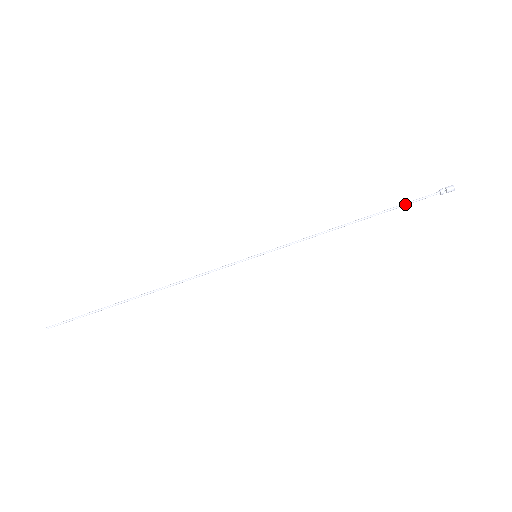
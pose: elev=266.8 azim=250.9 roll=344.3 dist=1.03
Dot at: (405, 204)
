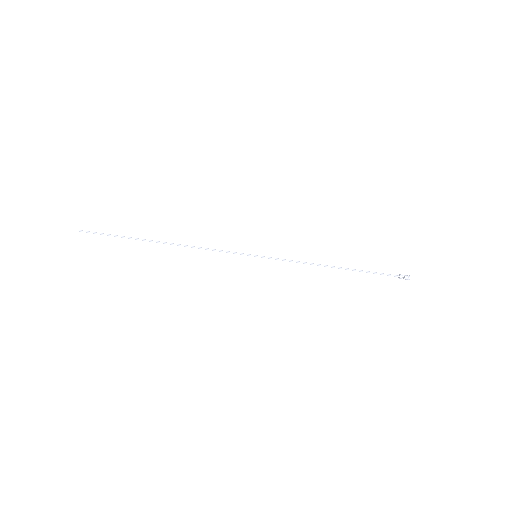
Dot at: (373, 272)
